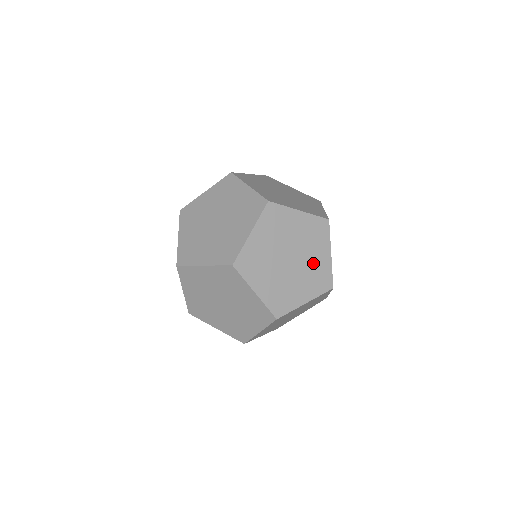
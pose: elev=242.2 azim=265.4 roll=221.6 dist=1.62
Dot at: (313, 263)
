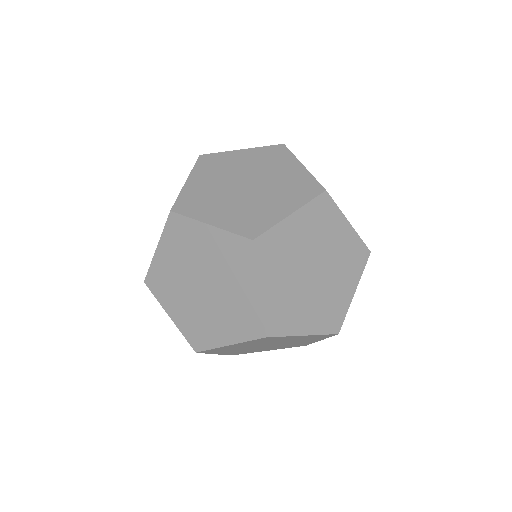
Dot at: (282, 179)
